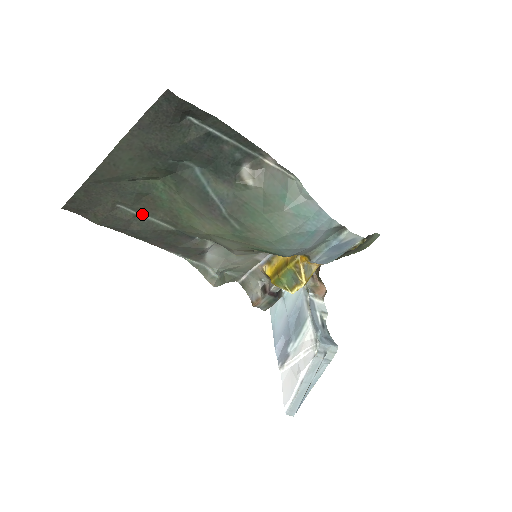
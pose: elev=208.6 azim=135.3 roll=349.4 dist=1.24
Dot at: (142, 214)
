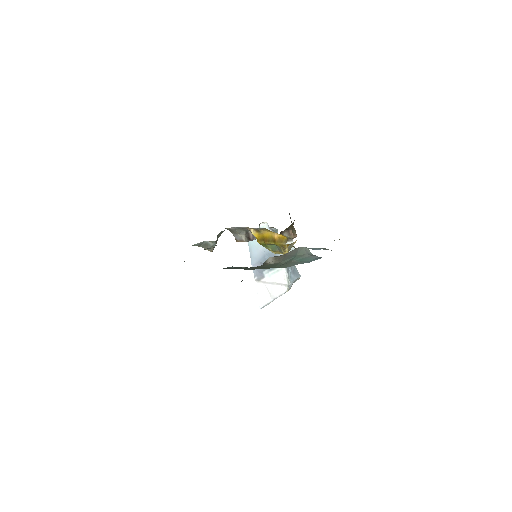
Dot at: occluded
